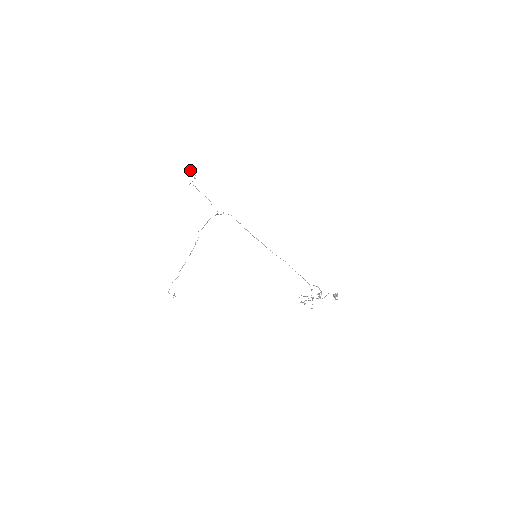
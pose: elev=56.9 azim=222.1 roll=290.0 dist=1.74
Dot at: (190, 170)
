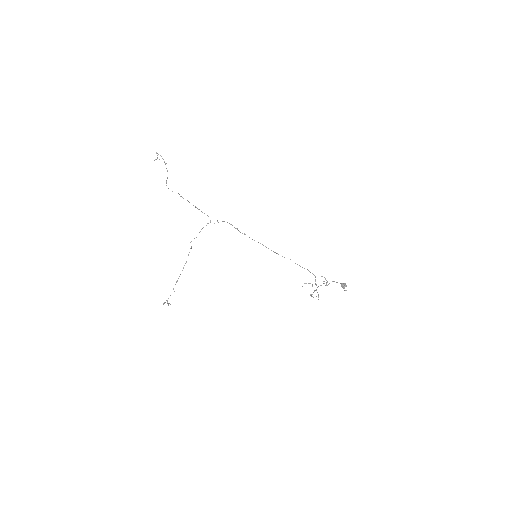
Dot at: occluded
